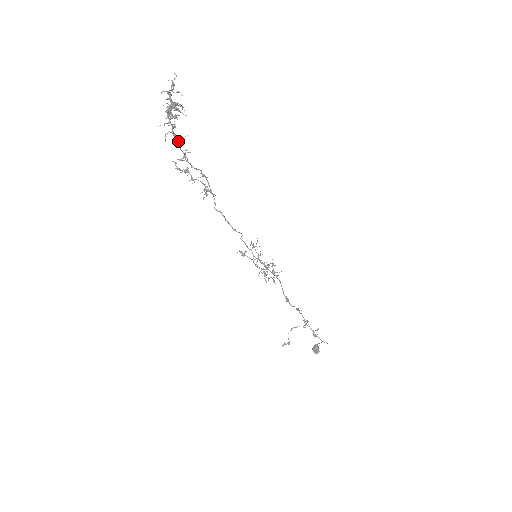
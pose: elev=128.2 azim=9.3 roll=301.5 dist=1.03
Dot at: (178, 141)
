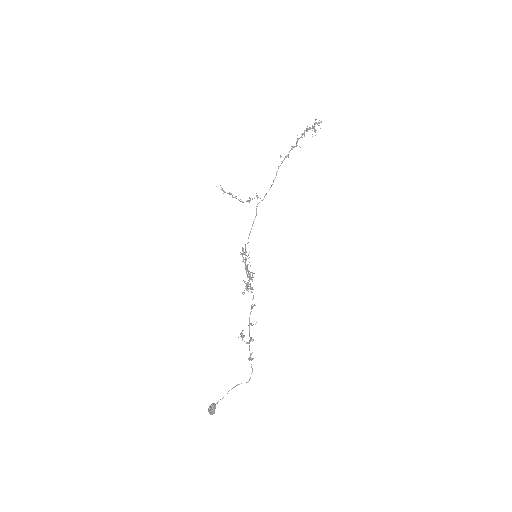
Dot at: (294, 146)
